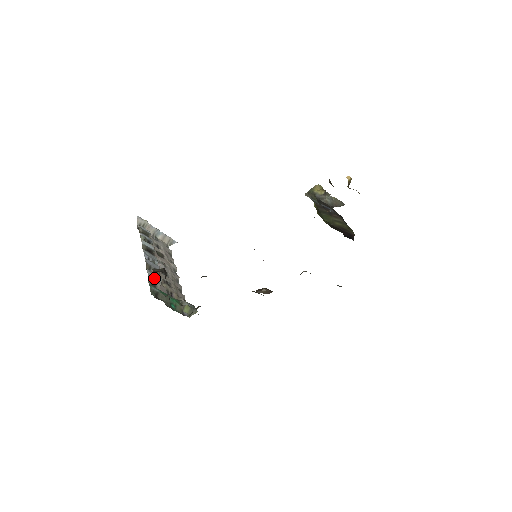
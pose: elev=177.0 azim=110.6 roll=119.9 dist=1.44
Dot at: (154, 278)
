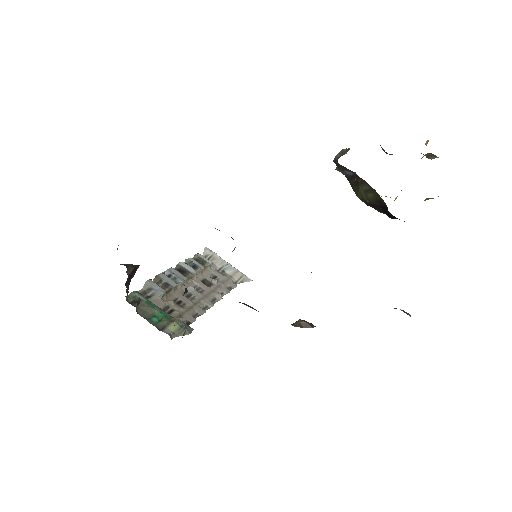
Dot at: (152, 288)
